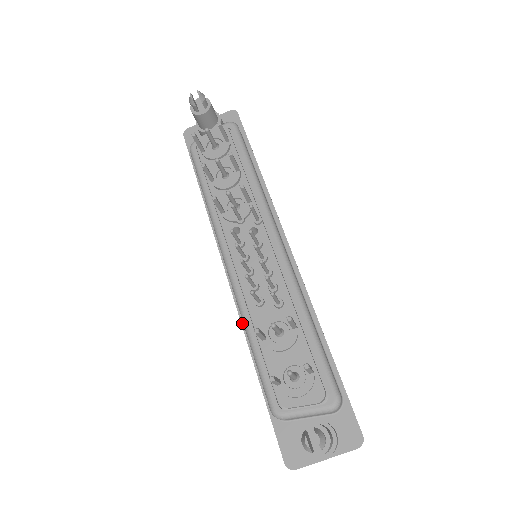
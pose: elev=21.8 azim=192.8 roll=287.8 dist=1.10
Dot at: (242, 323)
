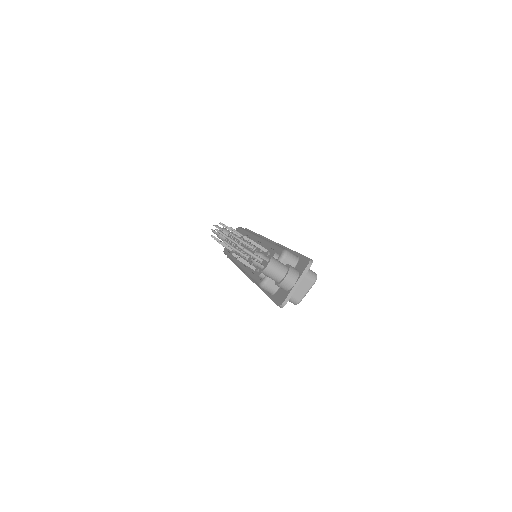
Dot at: (255, 283)
